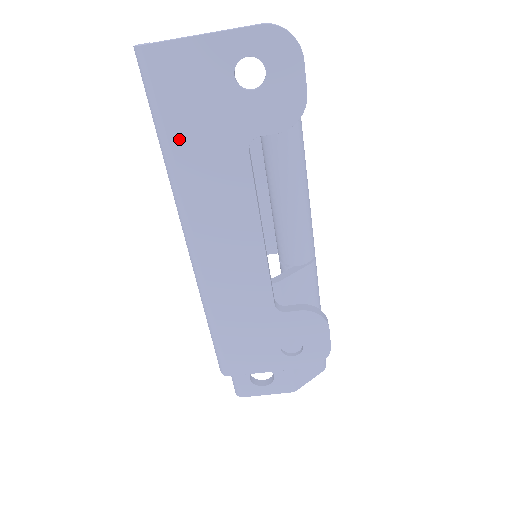
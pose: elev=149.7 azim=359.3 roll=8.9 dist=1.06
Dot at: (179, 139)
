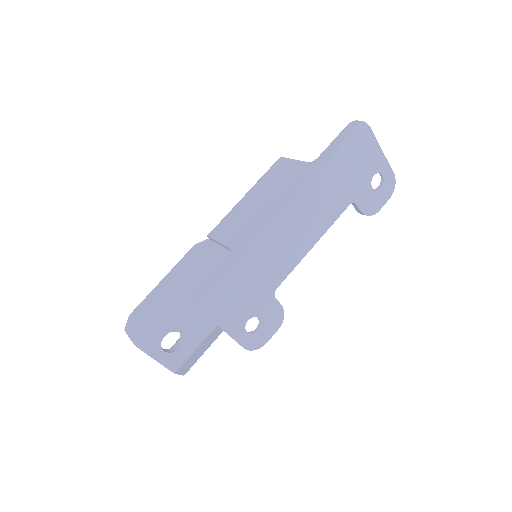
Dot at: (341, 168)
